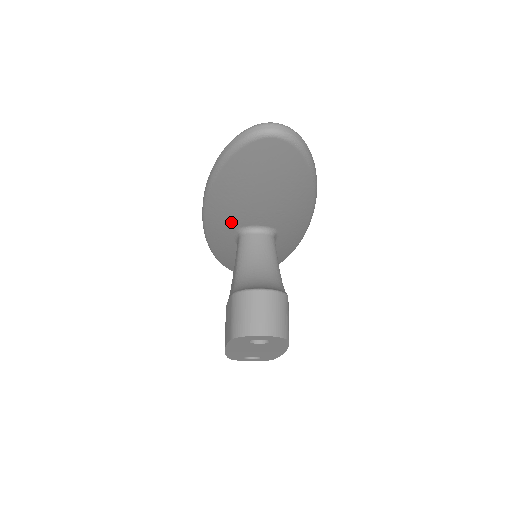
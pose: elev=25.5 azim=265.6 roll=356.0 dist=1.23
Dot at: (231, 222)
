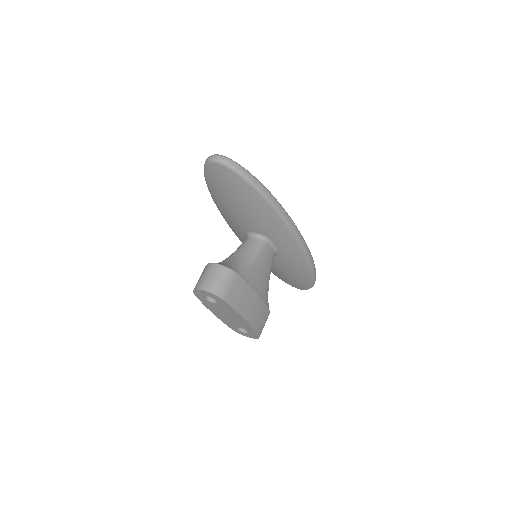
Dot at: (238, 229)
